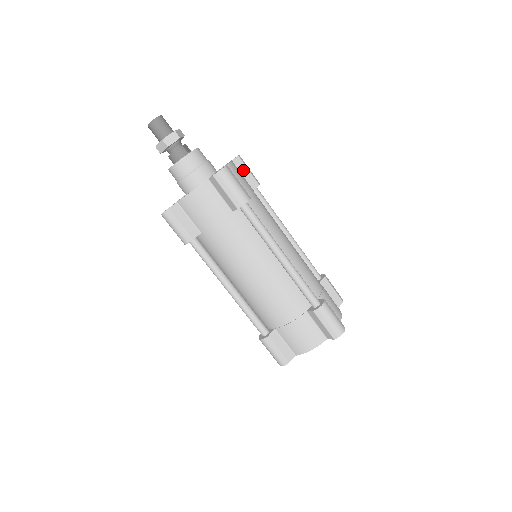
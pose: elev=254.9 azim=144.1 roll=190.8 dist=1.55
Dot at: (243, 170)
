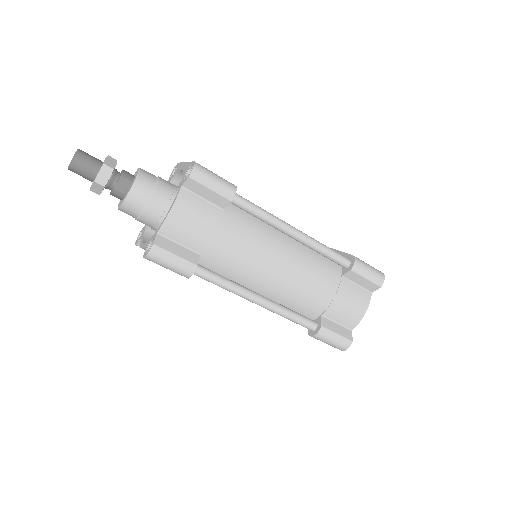
Dot at: (202, 191)
